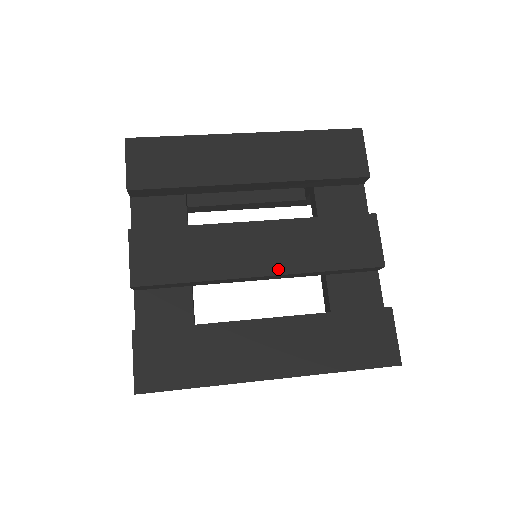
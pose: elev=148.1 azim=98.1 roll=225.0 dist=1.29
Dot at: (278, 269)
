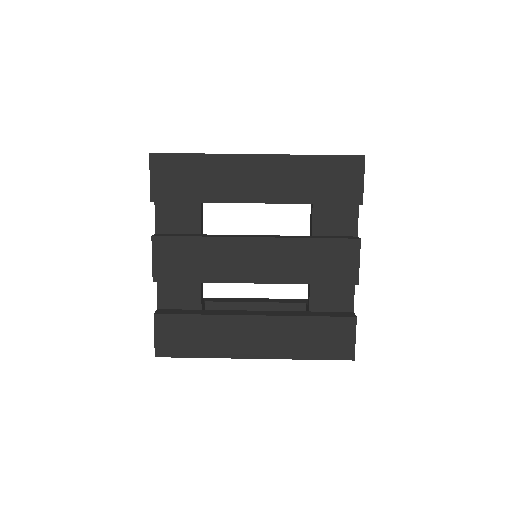
Dot at: (269, 279)
